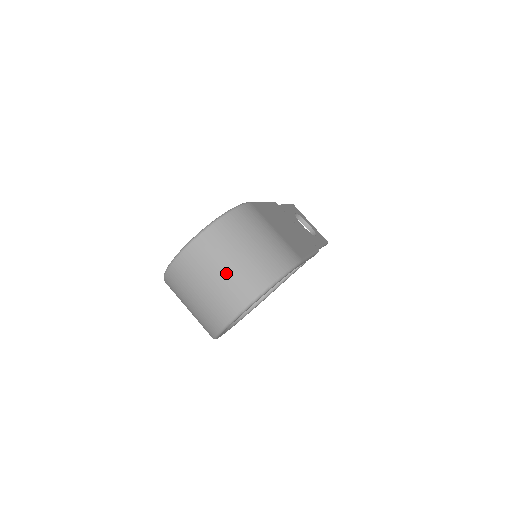
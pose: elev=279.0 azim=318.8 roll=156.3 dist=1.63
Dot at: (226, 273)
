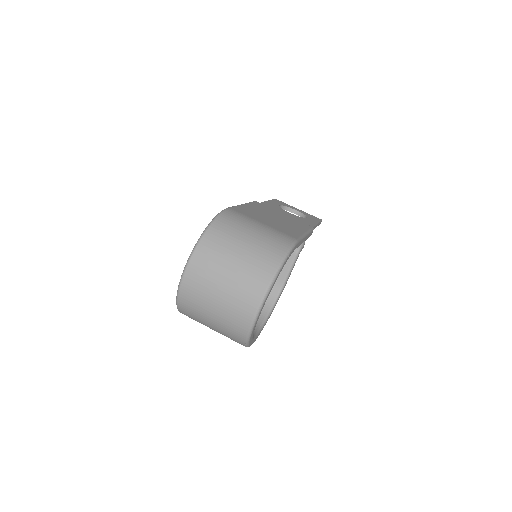
Dot at: (230, 279)
